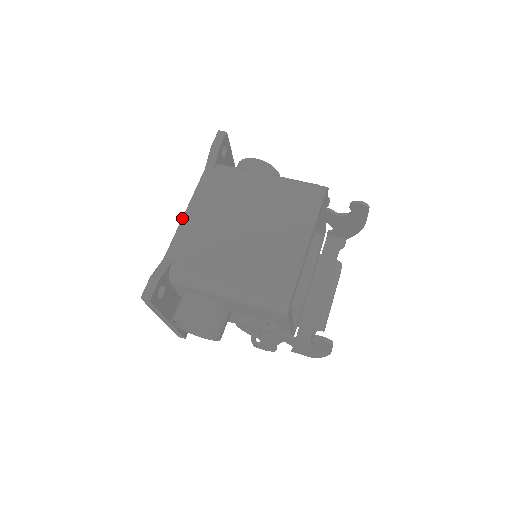
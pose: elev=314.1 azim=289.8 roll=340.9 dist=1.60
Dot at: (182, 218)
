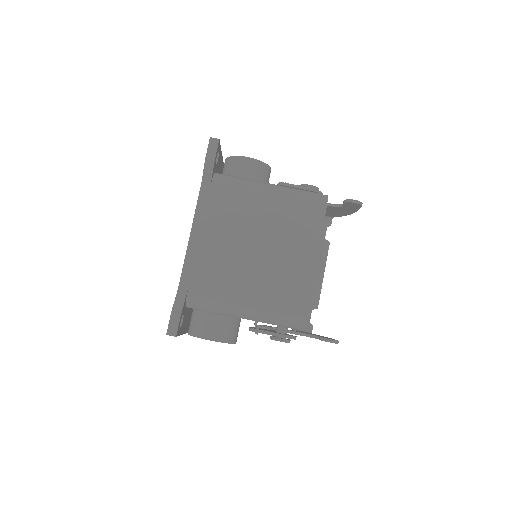
Dot at: (188, 242)
